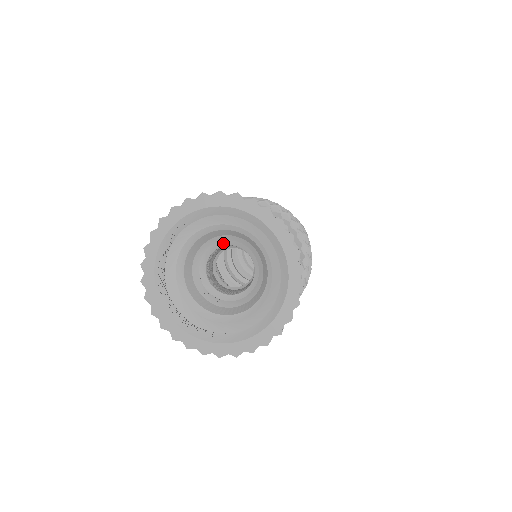
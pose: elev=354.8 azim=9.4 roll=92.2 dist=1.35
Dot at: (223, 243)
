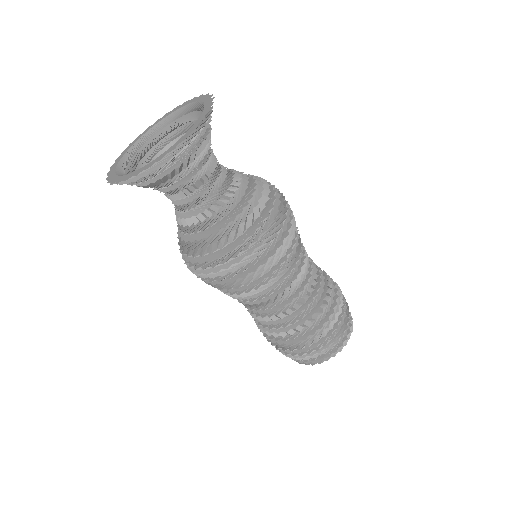
Dot at: occluded
